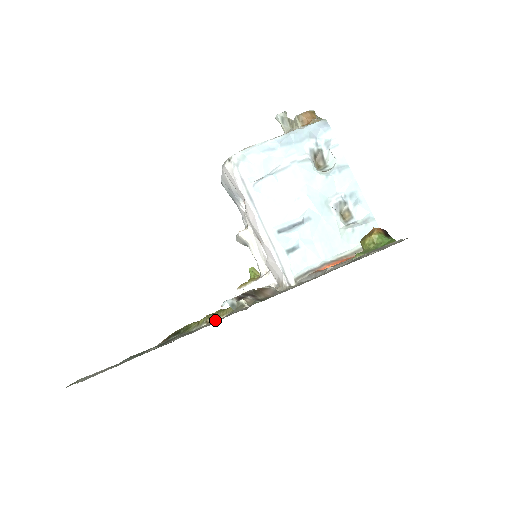
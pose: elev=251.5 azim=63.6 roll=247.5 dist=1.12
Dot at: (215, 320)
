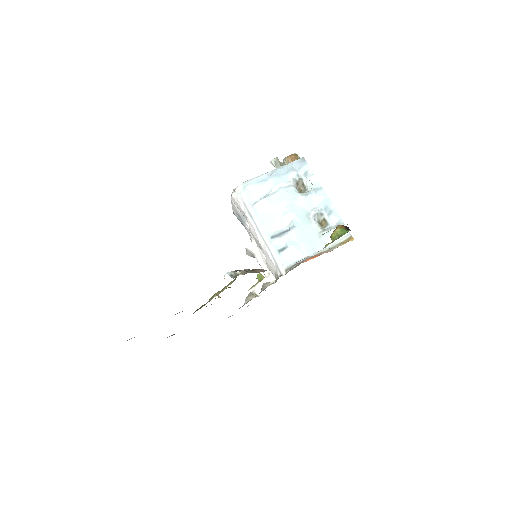
Dot at: (222, 291)
